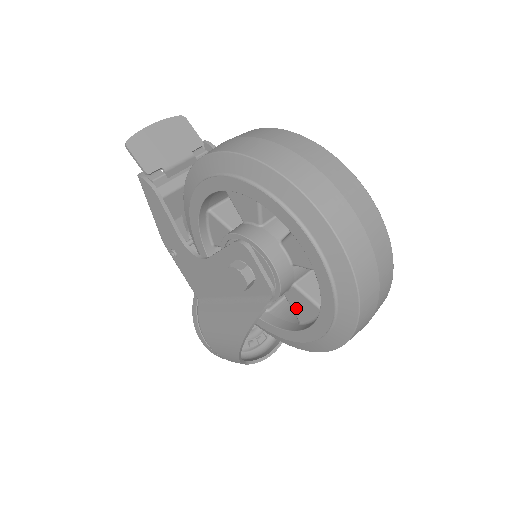
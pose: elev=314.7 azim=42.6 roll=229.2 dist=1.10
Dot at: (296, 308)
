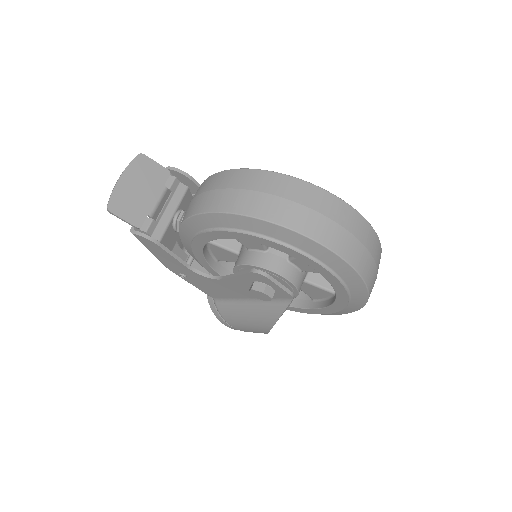
Dot at: (308, 293)
